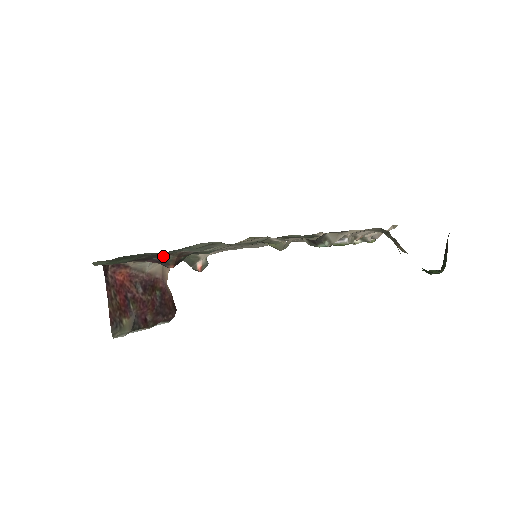
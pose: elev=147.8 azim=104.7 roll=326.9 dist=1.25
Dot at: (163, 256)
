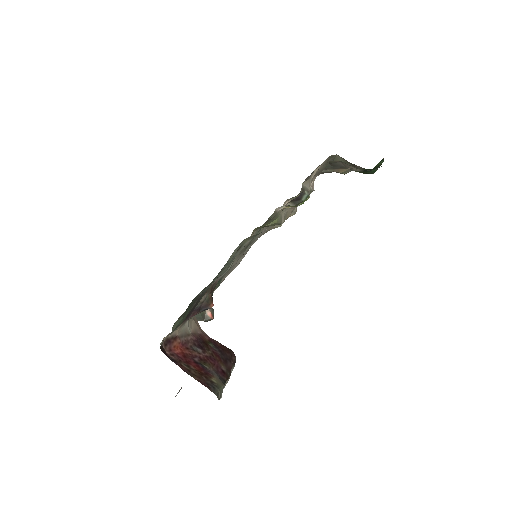
Dot at: (201, 299)
